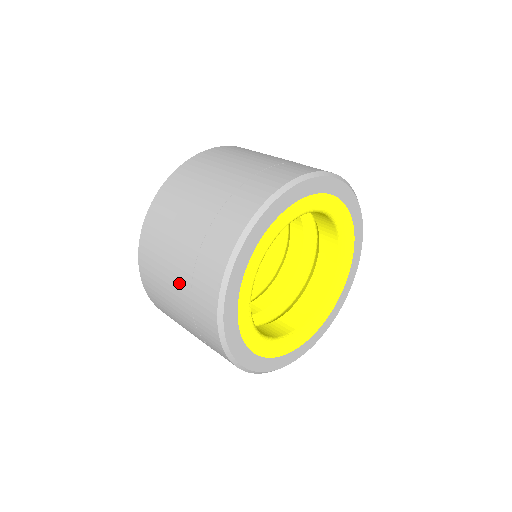
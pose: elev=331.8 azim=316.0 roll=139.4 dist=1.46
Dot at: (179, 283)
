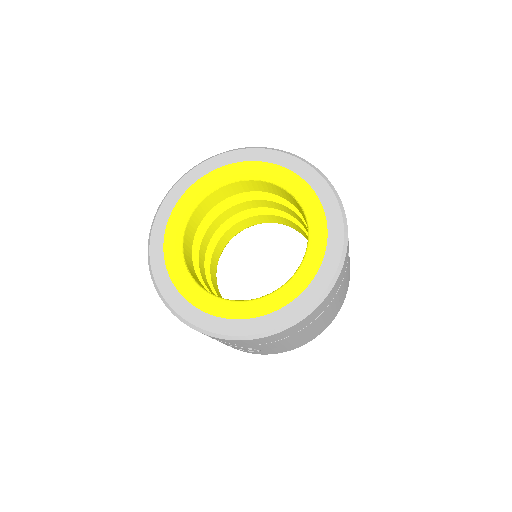
Dot at: occluded
